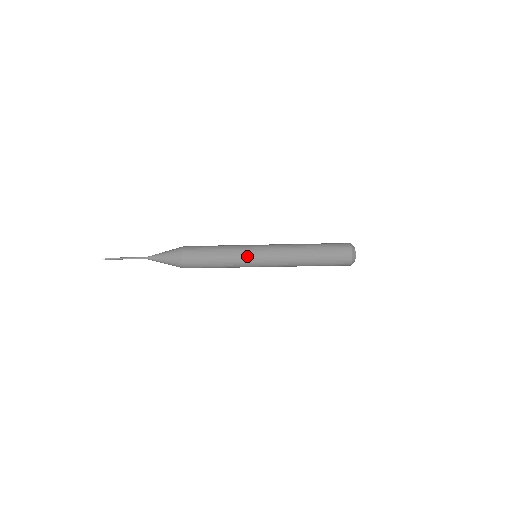
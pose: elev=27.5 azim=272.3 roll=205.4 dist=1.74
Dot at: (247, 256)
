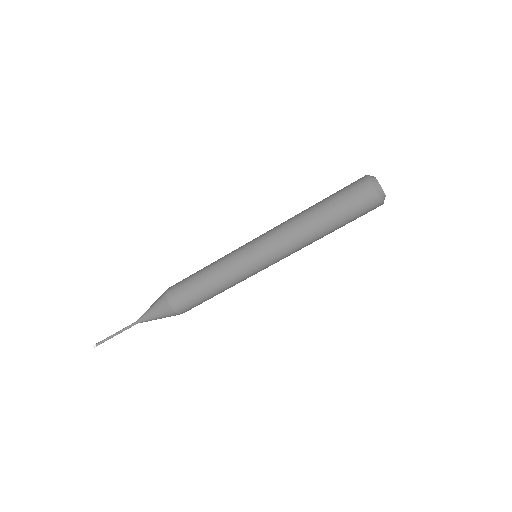
Dot at: (239, 248)
